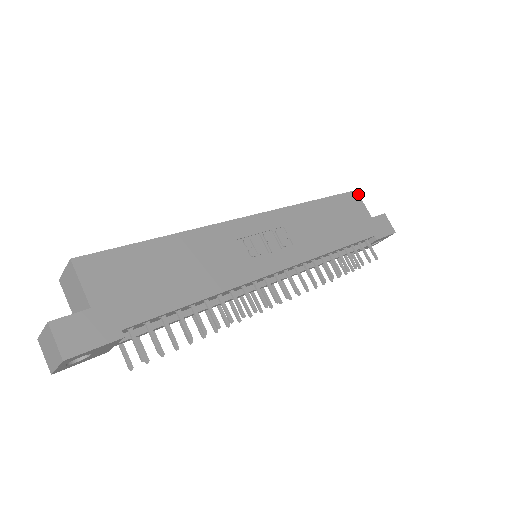
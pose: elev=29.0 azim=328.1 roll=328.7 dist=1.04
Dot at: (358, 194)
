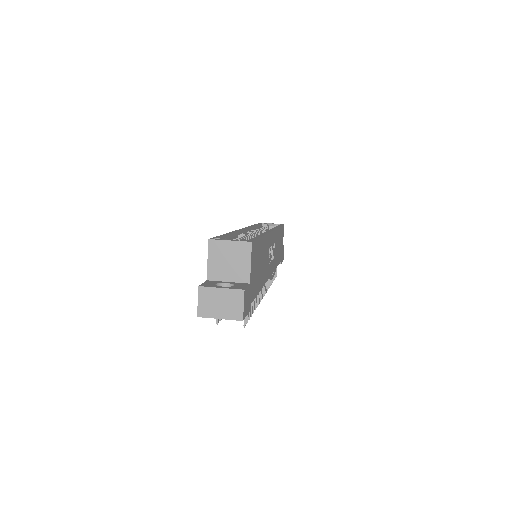
Dot at: occluded
